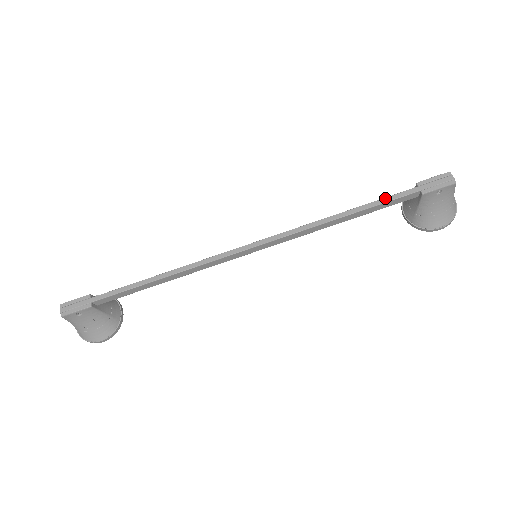
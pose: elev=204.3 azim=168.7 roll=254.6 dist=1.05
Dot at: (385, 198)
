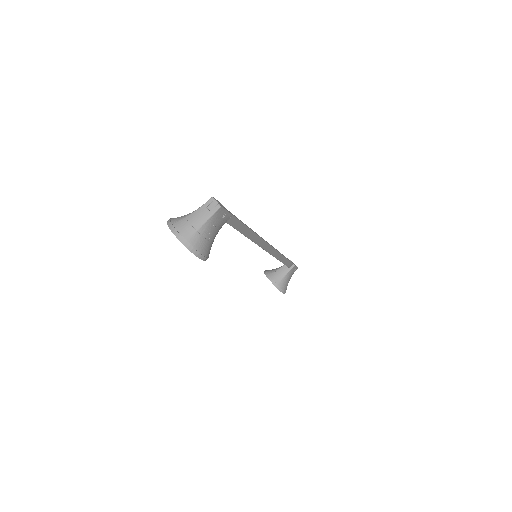
Dot at: (288, 259)
